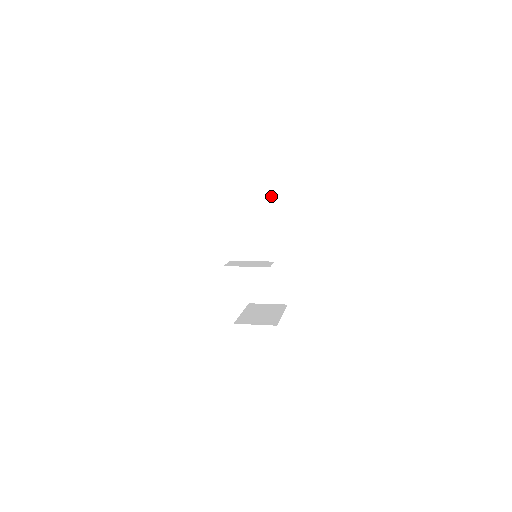
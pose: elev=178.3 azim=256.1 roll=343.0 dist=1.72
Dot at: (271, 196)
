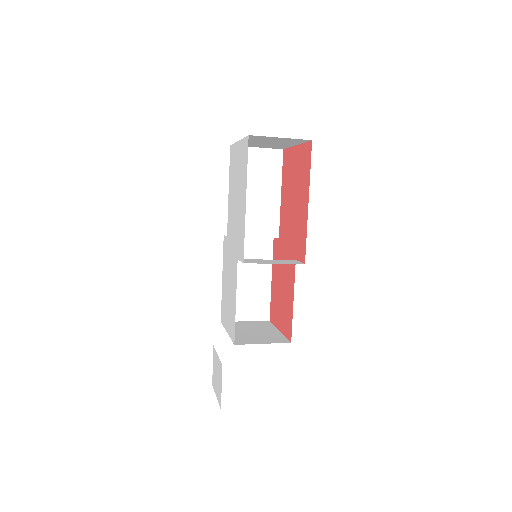
Dot at: (269, 183)
